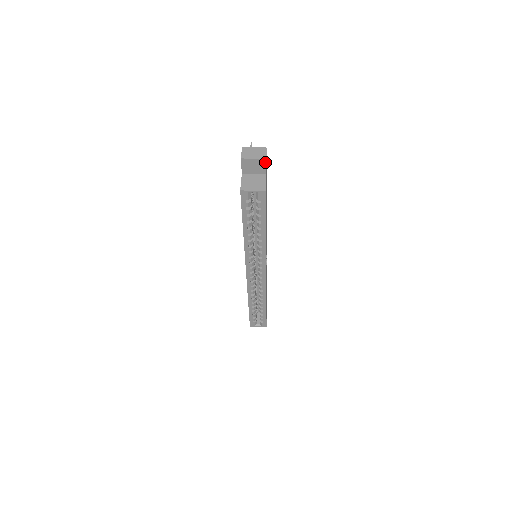
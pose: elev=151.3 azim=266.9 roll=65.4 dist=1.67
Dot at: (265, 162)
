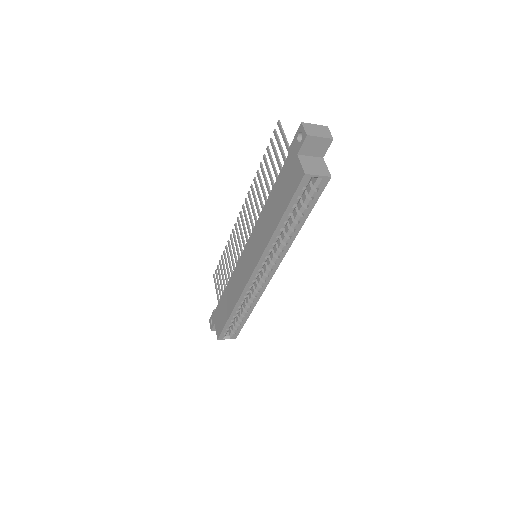
Dot at: (330, 143)
